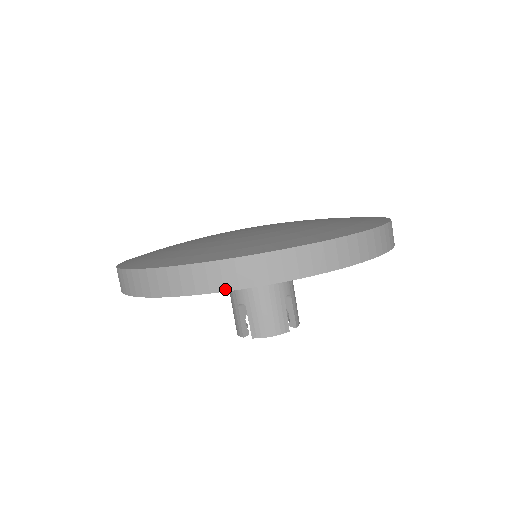
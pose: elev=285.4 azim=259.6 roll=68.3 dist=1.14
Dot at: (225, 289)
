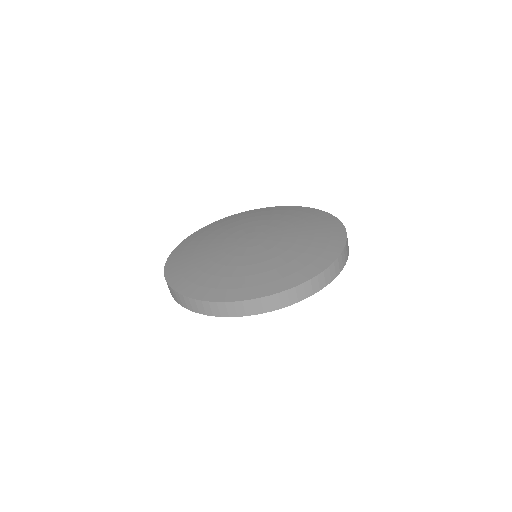
Dot at: (238, 316)
